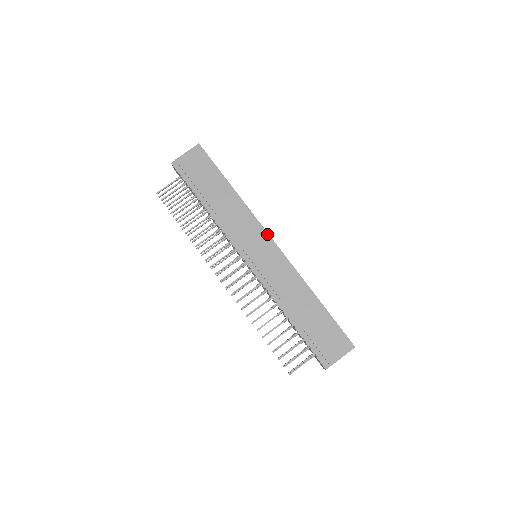
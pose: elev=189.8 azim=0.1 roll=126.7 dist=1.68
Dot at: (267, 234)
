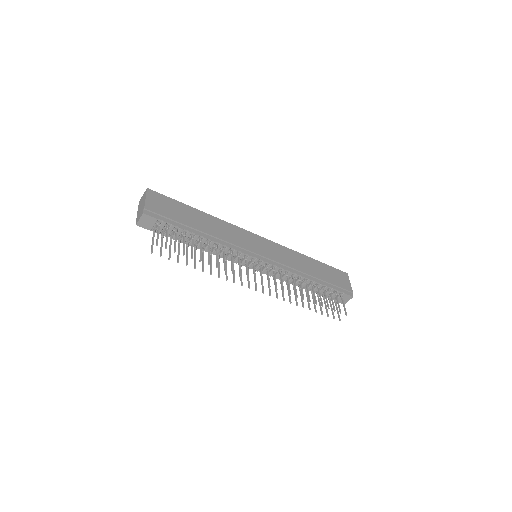
Dot at: (252, 233)
